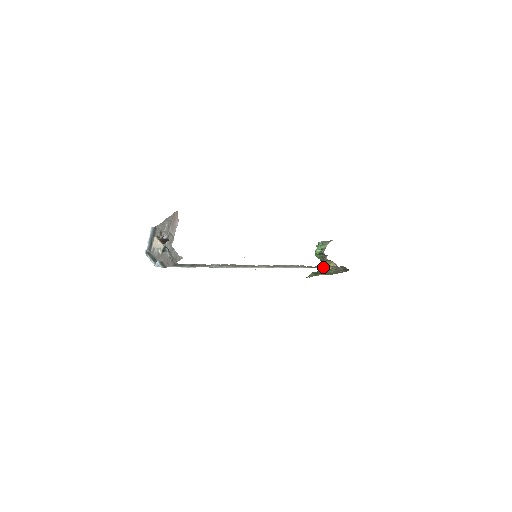
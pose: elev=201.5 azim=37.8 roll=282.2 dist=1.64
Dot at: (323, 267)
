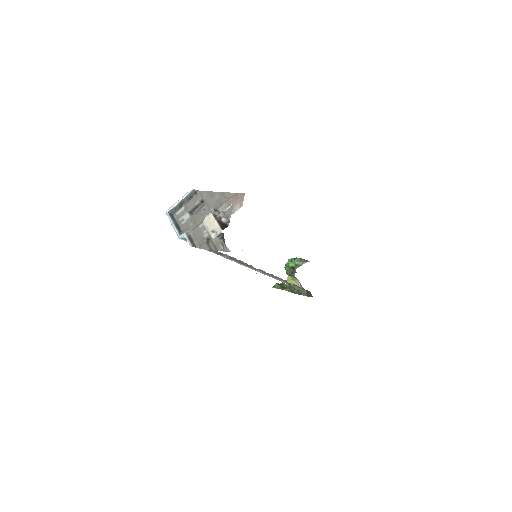
Dot at: (296, 286)
